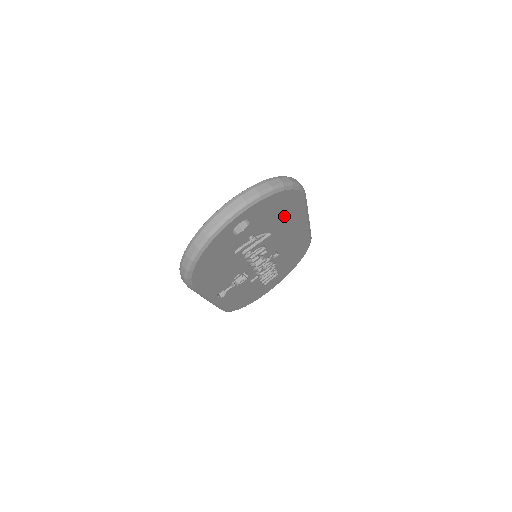
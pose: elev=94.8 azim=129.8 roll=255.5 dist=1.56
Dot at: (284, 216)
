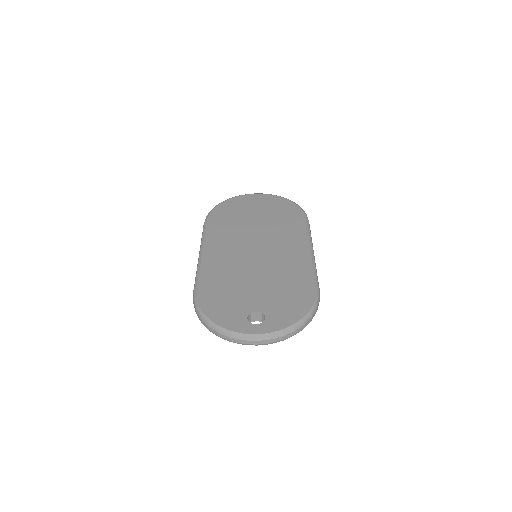
Dot at: occluded
